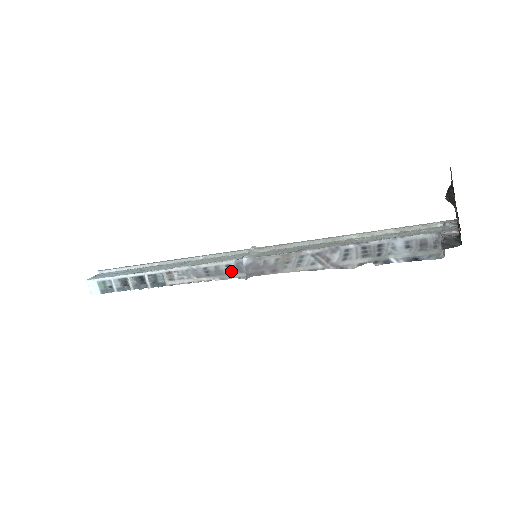
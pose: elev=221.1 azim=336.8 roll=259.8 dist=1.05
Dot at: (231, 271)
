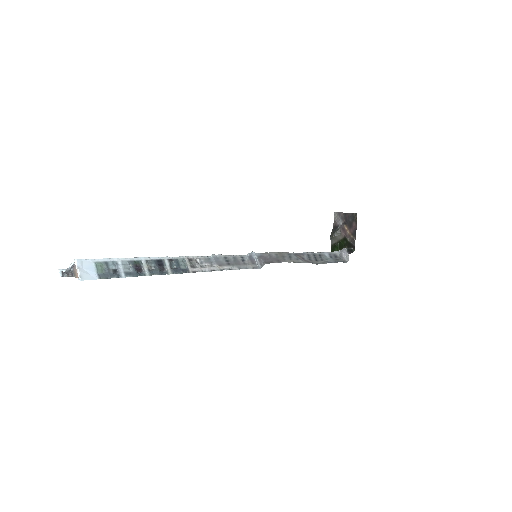
Dot at: (246, 262)
